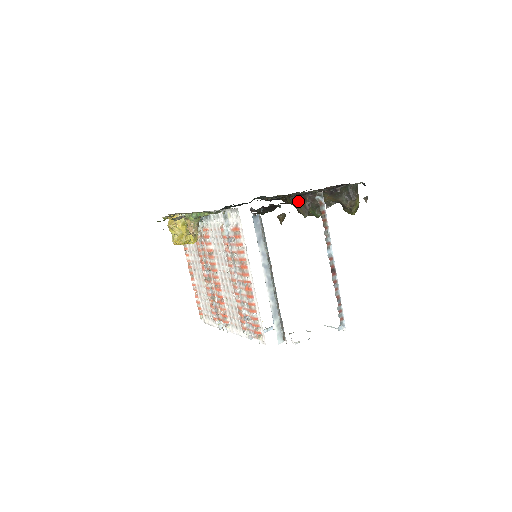
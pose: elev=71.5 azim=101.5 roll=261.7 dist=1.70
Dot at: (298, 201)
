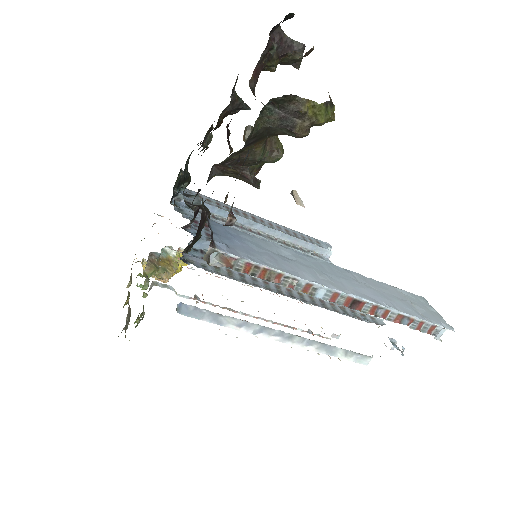
Dot at: (224, 172)
